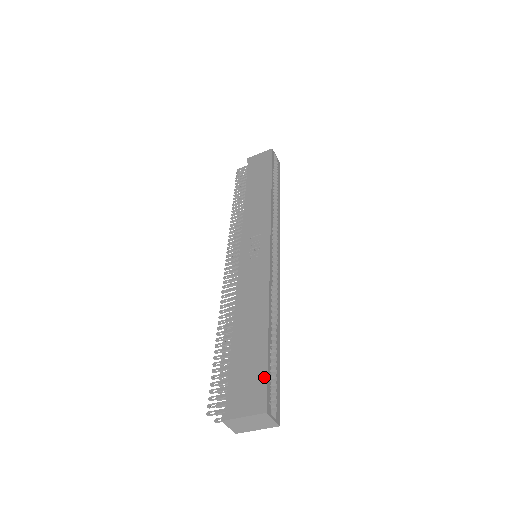
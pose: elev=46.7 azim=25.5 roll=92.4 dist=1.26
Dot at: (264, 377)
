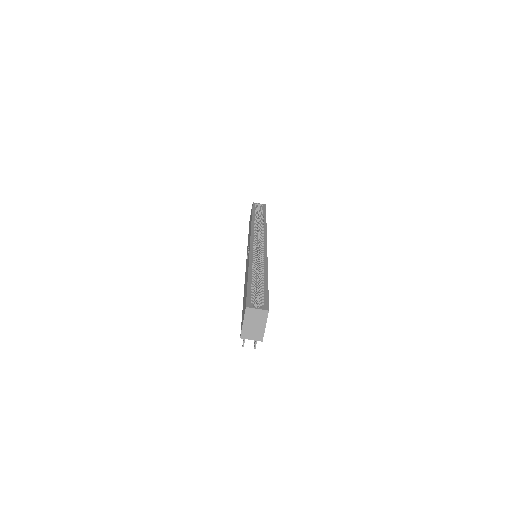
Dot at: (246, 295)
